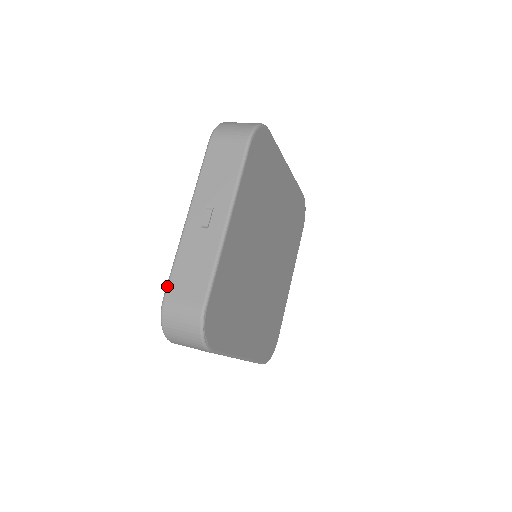
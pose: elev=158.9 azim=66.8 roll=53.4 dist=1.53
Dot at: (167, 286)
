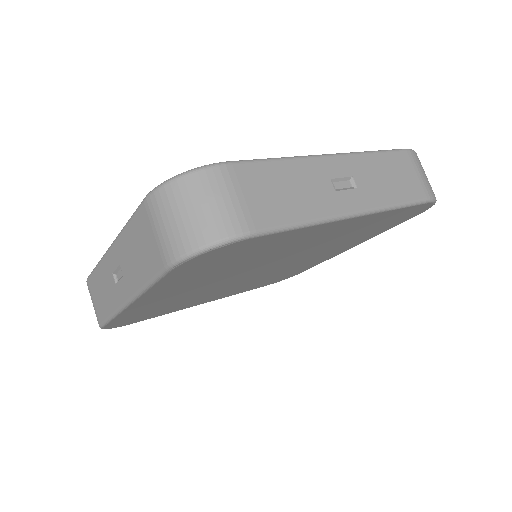
Dot at: (89, 276)
